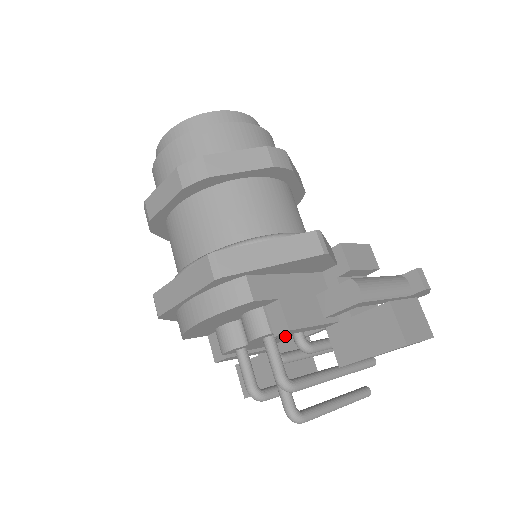
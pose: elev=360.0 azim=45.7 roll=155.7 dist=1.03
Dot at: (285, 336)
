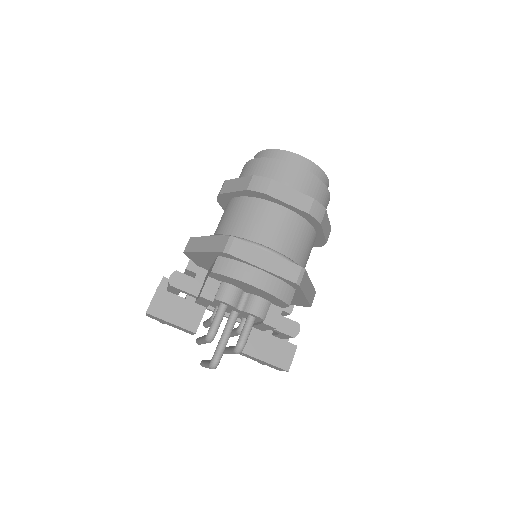
Dot at: occluded
